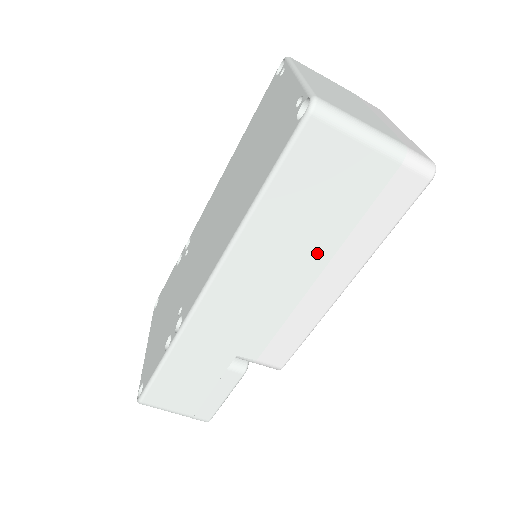
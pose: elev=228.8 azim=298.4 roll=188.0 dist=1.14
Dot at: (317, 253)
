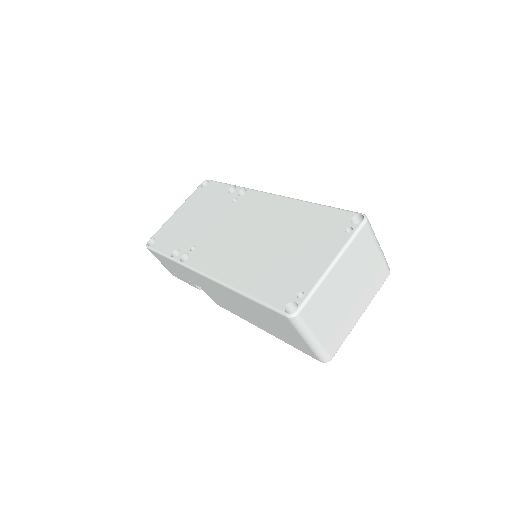
Dot at: (258, 319)
